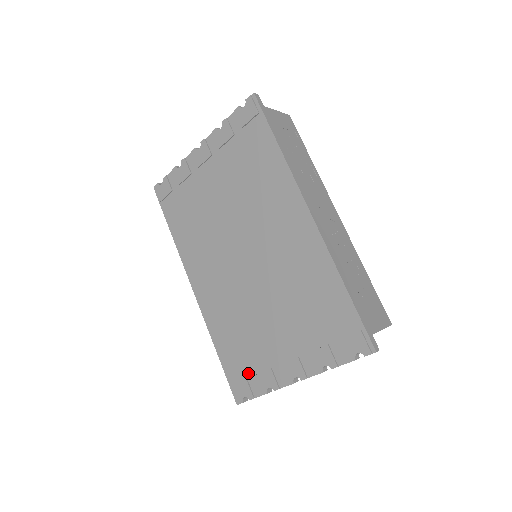
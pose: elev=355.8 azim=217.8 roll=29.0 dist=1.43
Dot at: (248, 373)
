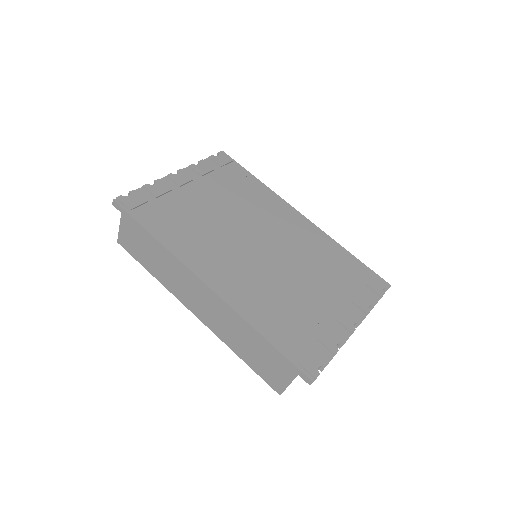
Dot at: (310, 342)
